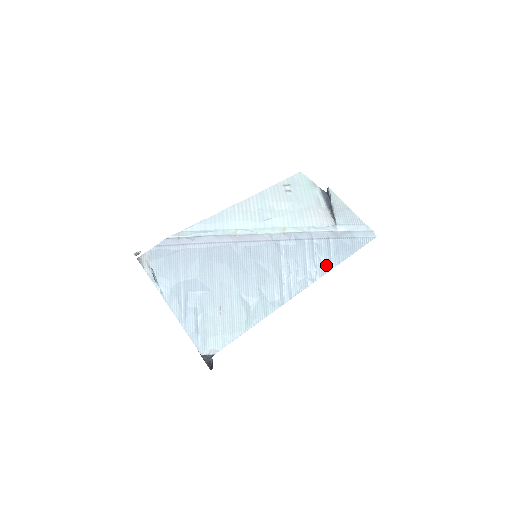
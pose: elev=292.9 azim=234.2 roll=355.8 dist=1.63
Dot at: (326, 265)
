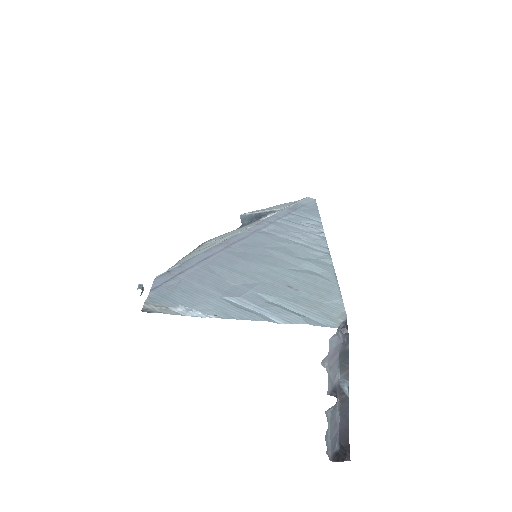
Dot at: (314, 223)
